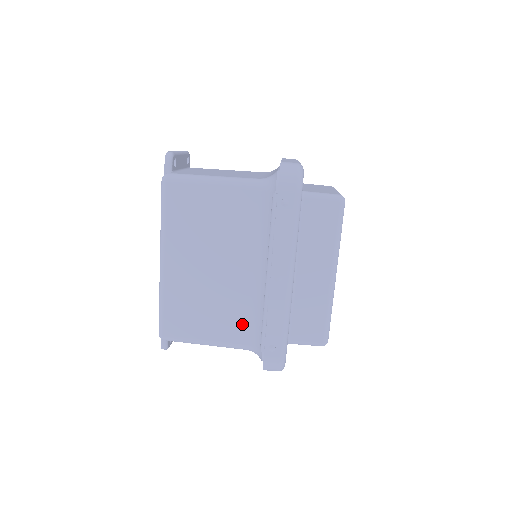
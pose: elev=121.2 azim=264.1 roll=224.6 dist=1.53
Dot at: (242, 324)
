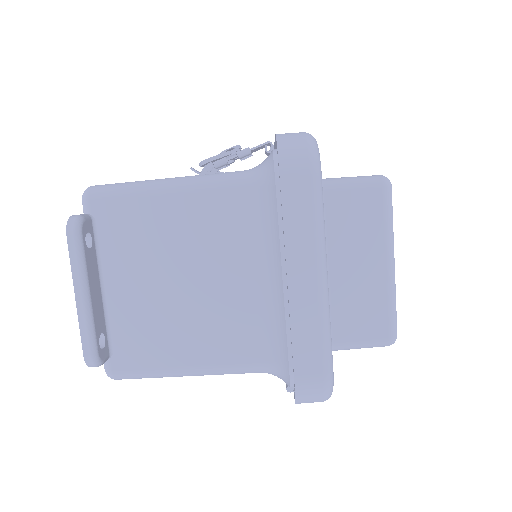
Dot at: occluded
